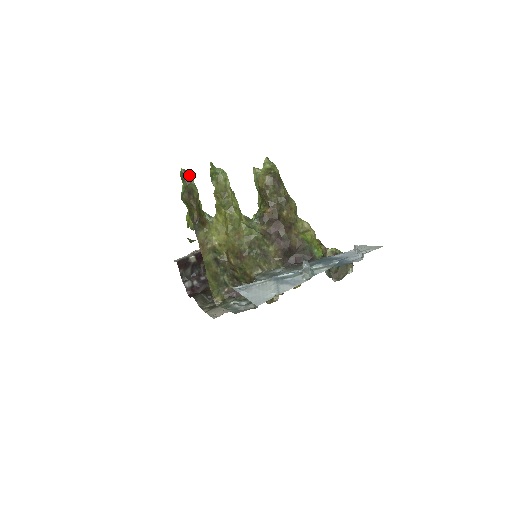
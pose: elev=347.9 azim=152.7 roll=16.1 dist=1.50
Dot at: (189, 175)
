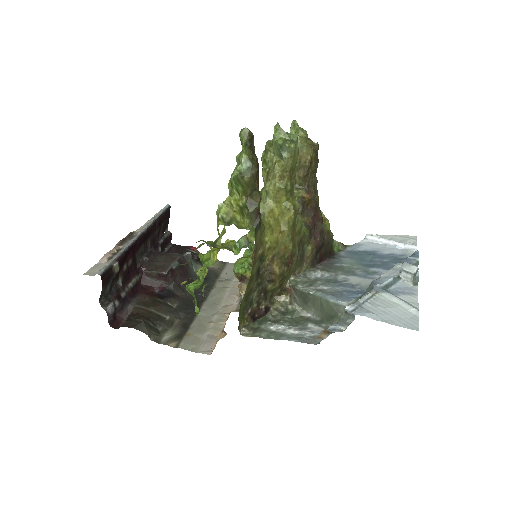
Dot at: (251, 139)
